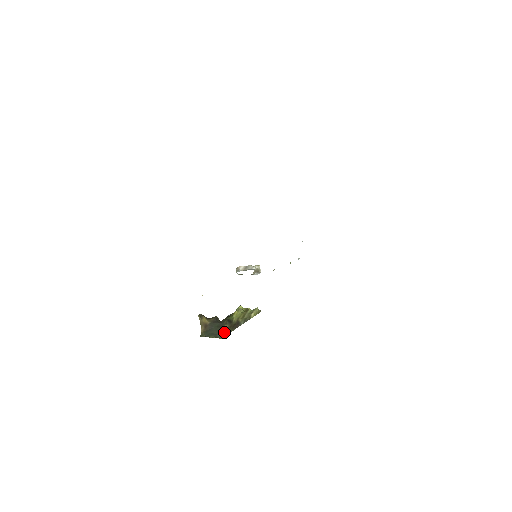
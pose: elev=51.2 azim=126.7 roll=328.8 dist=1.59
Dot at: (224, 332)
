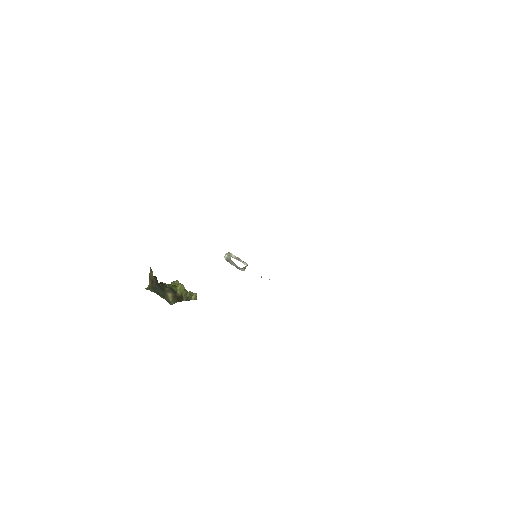
Dot at: (171, 299)
